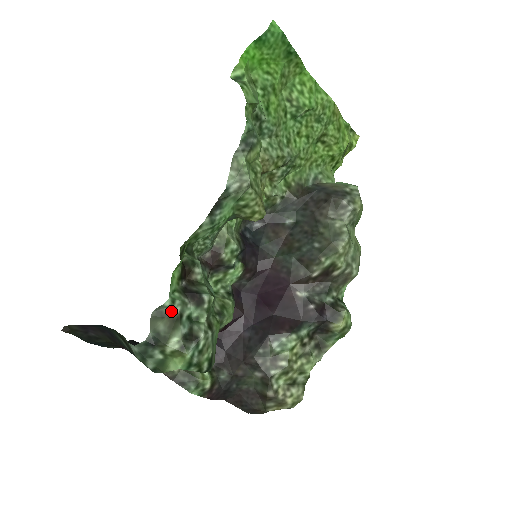
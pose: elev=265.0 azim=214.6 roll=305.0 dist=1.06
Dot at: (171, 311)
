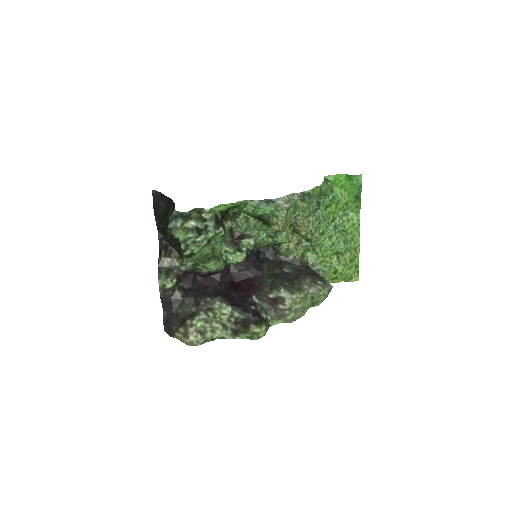
Dot at: (204, 215)
